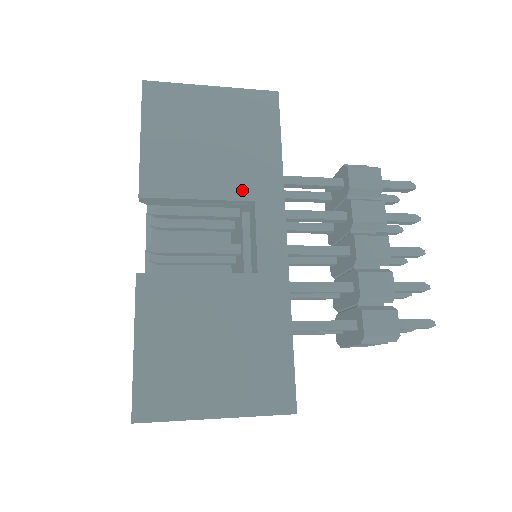
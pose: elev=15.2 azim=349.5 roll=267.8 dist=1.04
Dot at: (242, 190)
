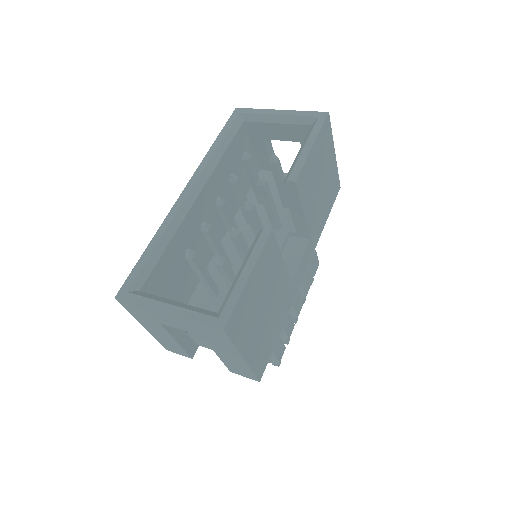
Dot at: (312, 227)
